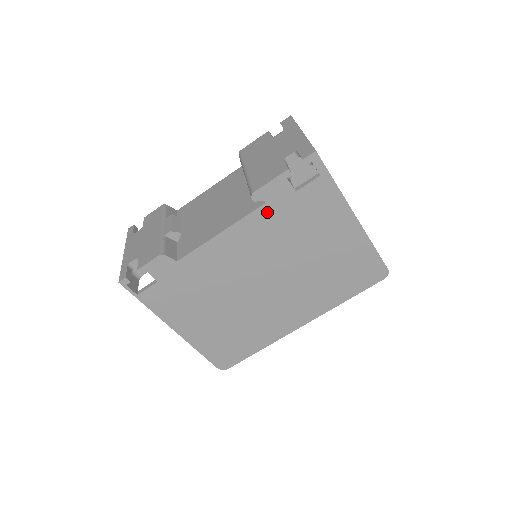
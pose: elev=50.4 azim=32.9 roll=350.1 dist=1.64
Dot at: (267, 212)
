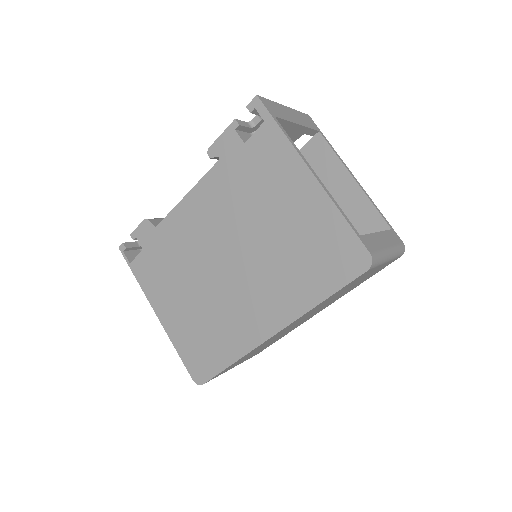
Dot at: (222, 170)
